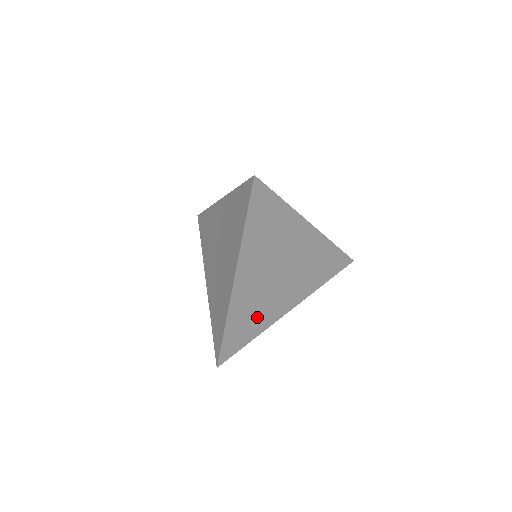
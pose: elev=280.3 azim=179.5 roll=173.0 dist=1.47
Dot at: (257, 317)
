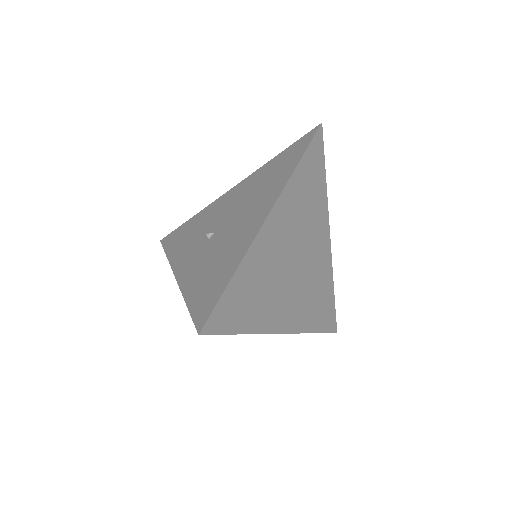
Dot at: (320, 289)
